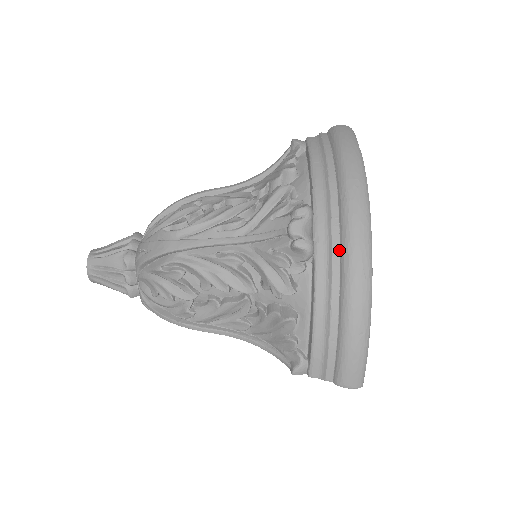
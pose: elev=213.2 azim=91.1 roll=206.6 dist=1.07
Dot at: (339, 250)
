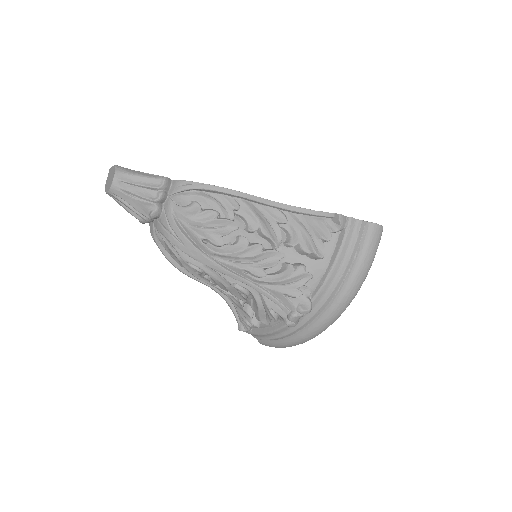
Dot at: (309, 324)
